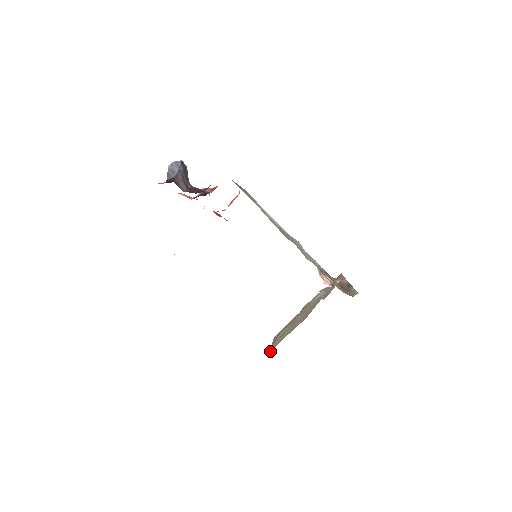
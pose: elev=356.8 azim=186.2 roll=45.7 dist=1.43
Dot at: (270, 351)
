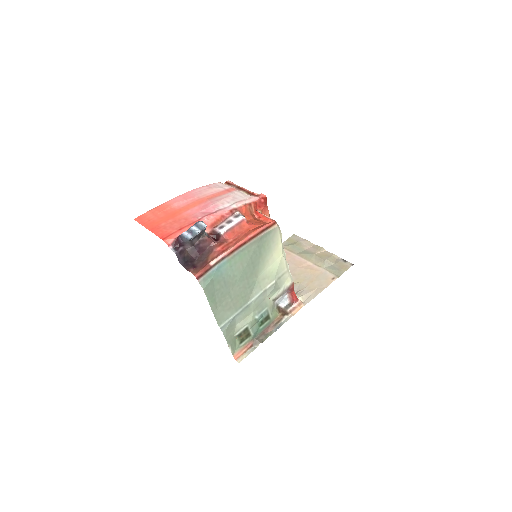
Dot at: occluded
